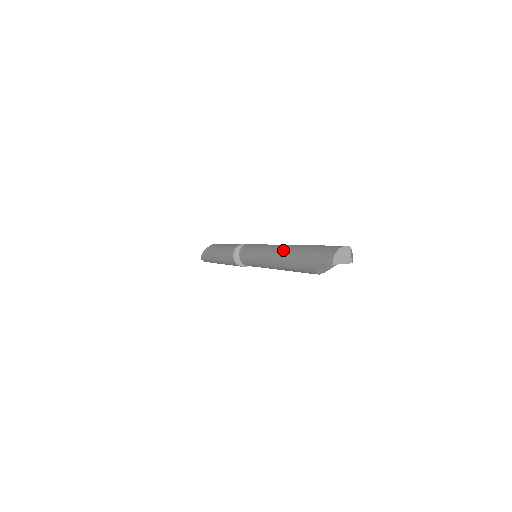
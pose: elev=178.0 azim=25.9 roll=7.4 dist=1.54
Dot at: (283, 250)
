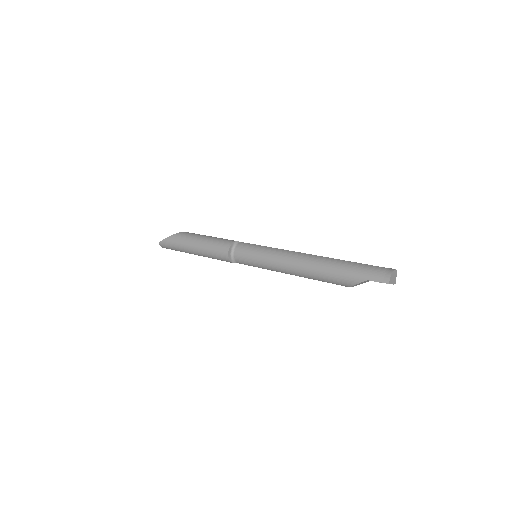
Dot at: (309, 258)
